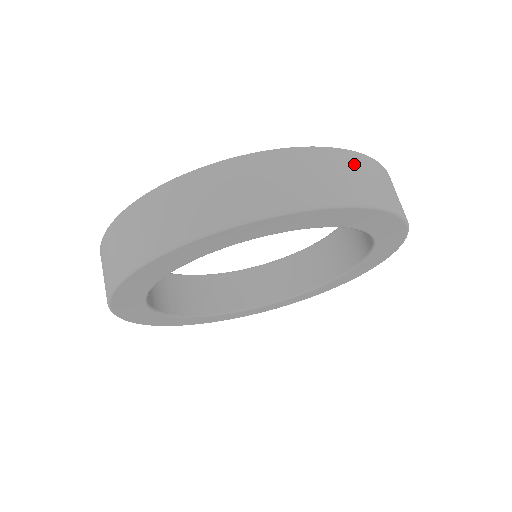
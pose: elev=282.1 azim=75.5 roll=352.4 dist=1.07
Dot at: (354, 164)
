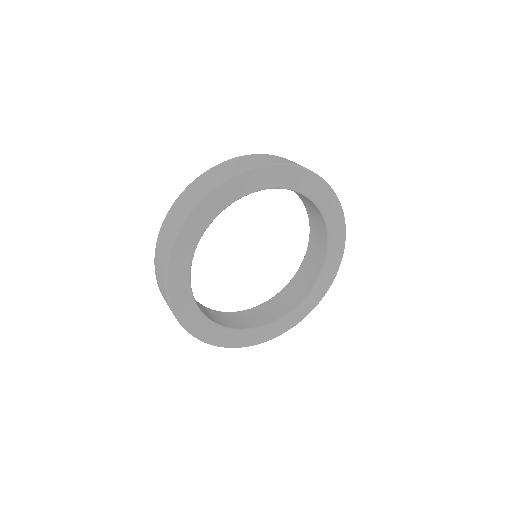
Dot at: (241, 159)
